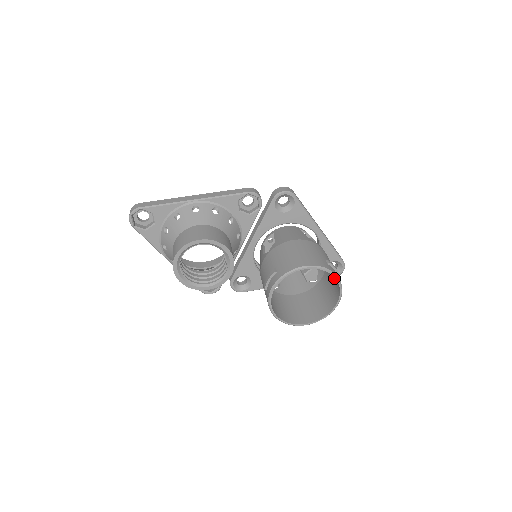
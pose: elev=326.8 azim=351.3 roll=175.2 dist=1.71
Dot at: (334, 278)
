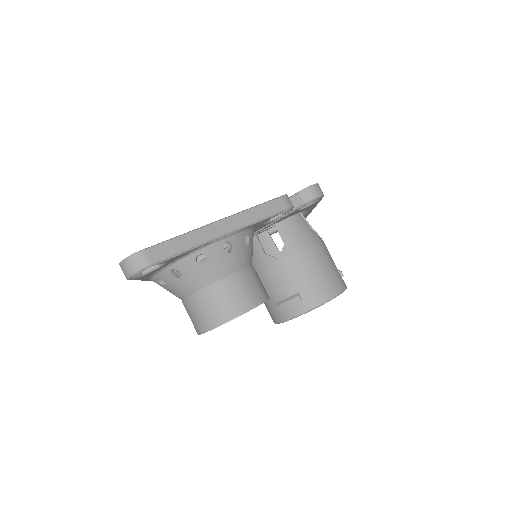
Dot at: occluded
